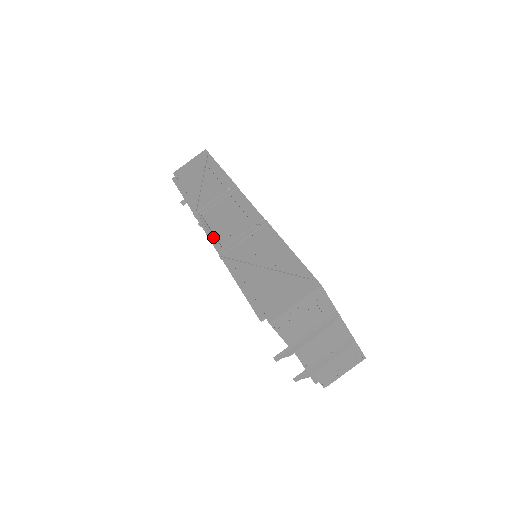
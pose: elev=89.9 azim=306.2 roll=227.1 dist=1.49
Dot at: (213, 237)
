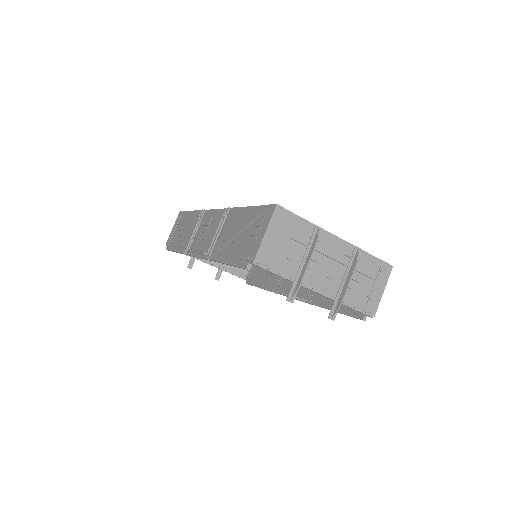
Dot at: (199, 252)
